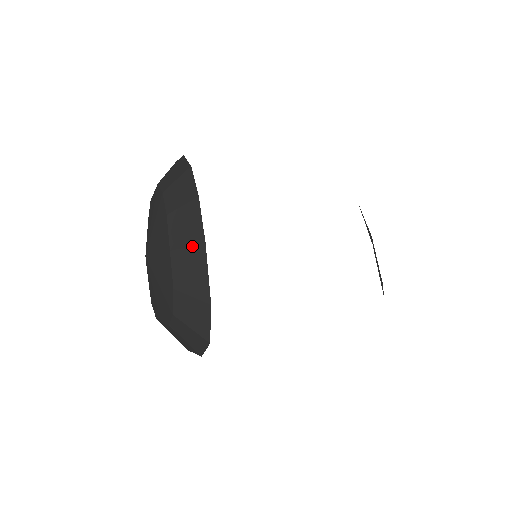
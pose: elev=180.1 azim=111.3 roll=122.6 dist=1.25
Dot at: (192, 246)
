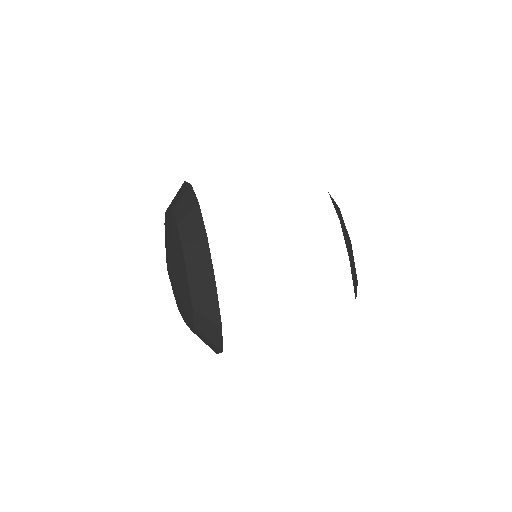
Dot at: (205, 279)
